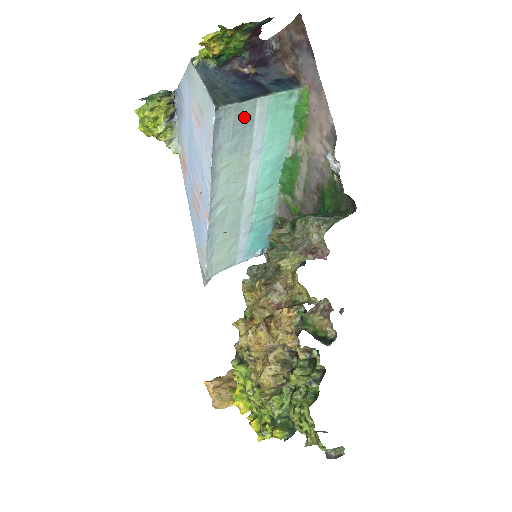
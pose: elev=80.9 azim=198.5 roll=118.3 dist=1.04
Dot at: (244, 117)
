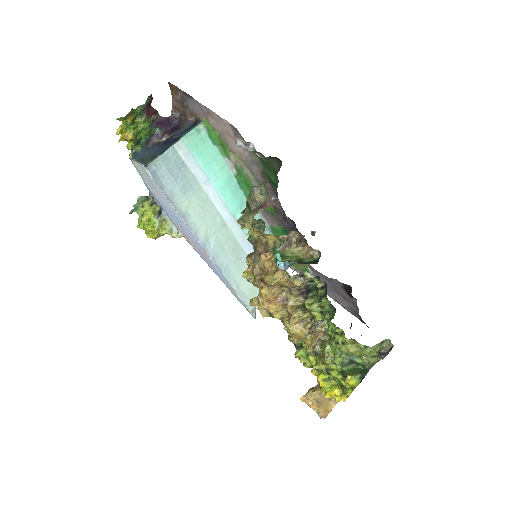
Dot at: (173, 163)
